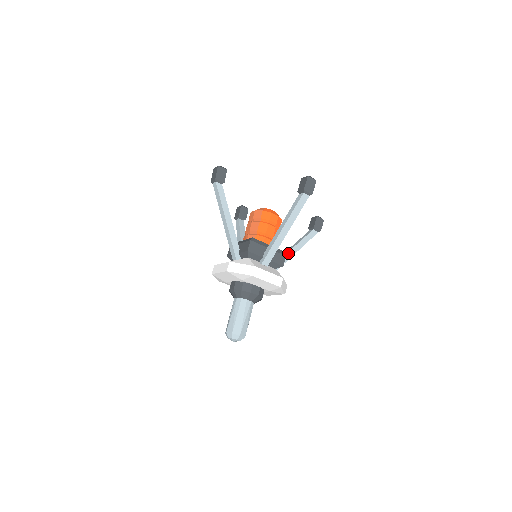
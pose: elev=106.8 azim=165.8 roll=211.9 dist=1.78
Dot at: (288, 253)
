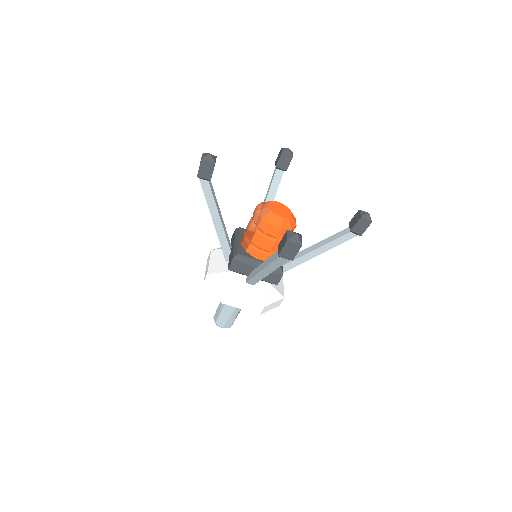
Dot at: (302, 257)
